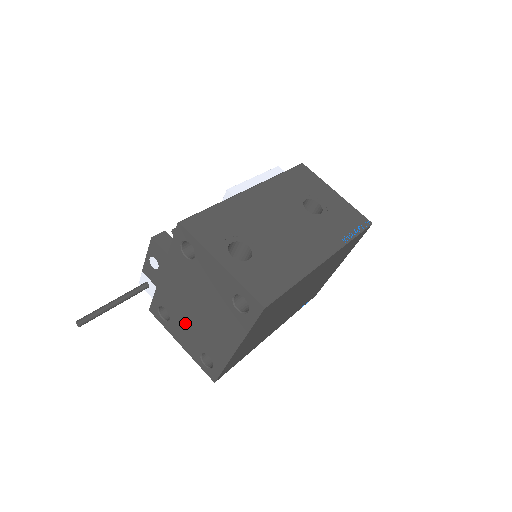
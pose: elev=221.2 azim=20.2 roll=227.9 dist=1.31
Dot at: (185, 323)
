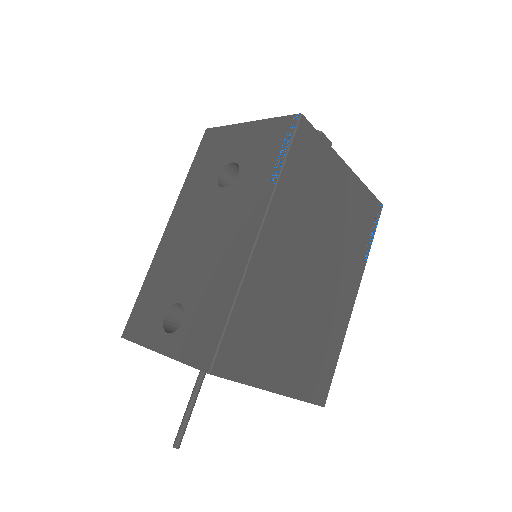
Dot at: occluded
